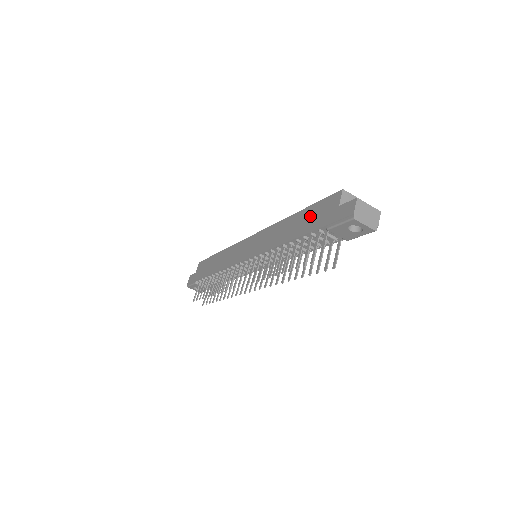
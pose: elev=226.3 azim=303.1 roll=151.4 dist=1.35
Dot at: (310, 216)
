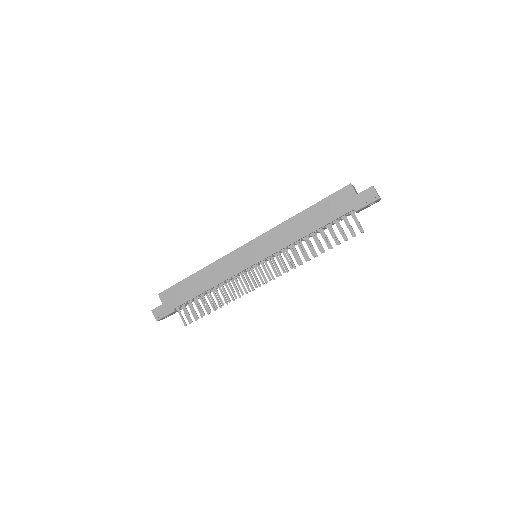
Dot at: (327, 208)
